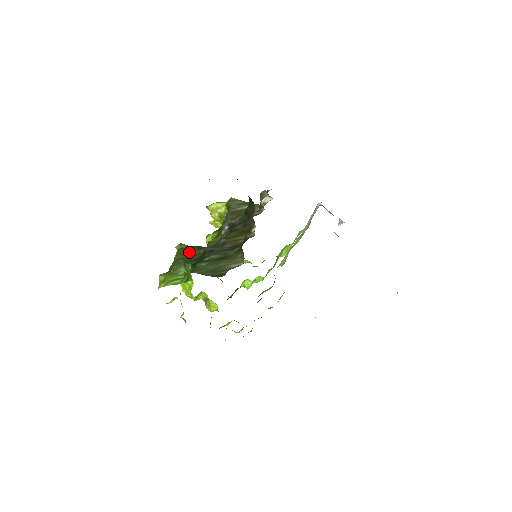
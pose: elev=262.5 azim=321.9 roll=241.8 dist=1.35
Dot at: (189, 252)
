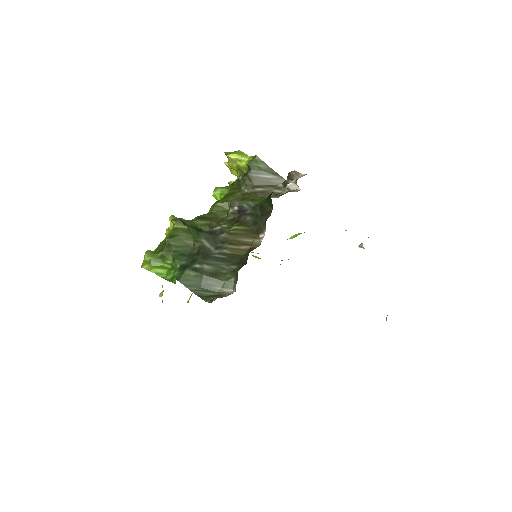
Dot at: (183, 239)
